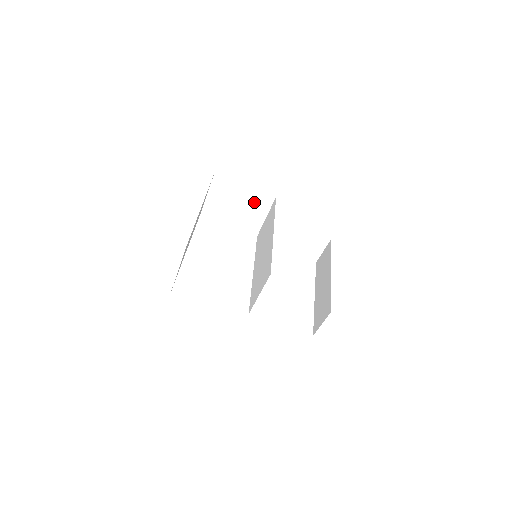
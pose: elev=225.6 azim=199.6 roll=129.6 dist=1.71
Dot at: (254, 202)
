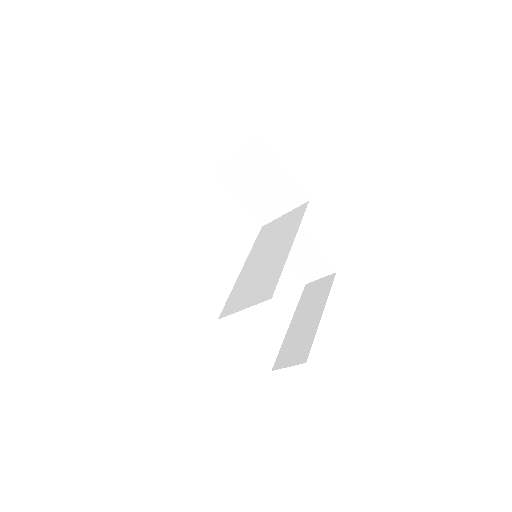
Dot at: (282, 192)
